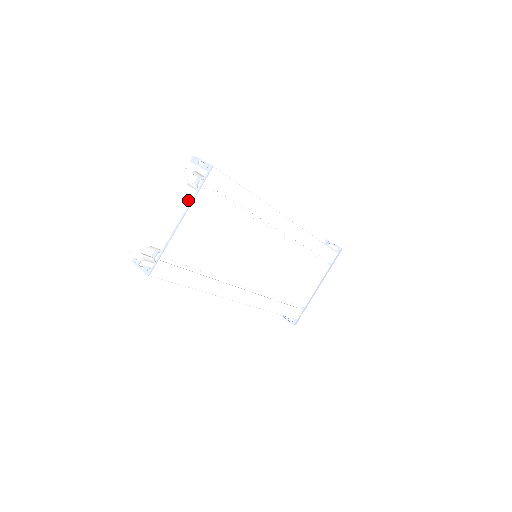
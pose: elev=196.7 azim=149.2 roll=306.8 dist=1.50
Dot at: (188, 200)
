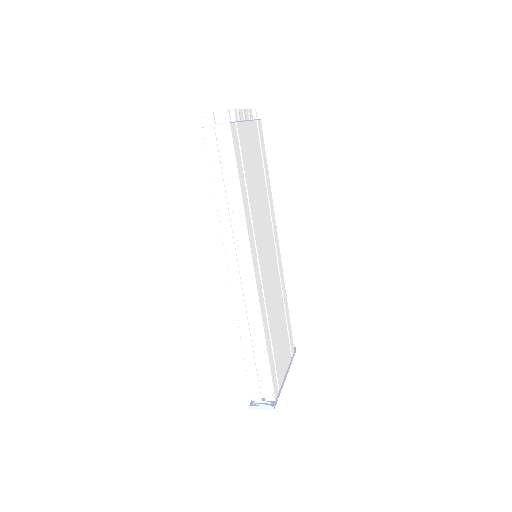
Dot at: (250, 117)
